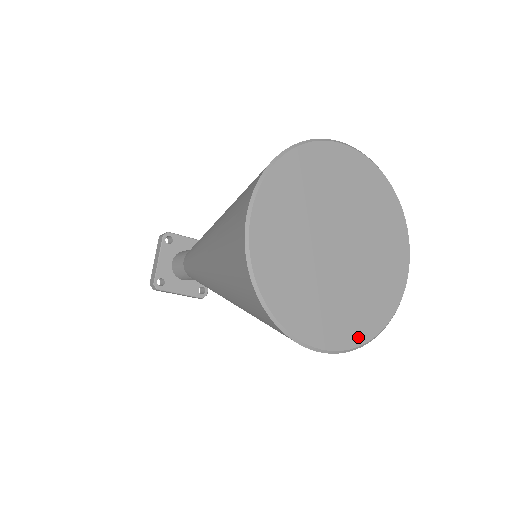
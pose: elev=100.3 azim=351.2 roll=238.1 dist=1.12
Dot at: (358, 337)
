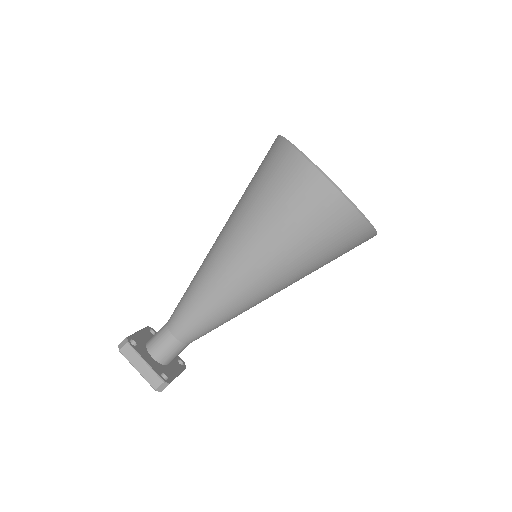
Dot at: occluded
